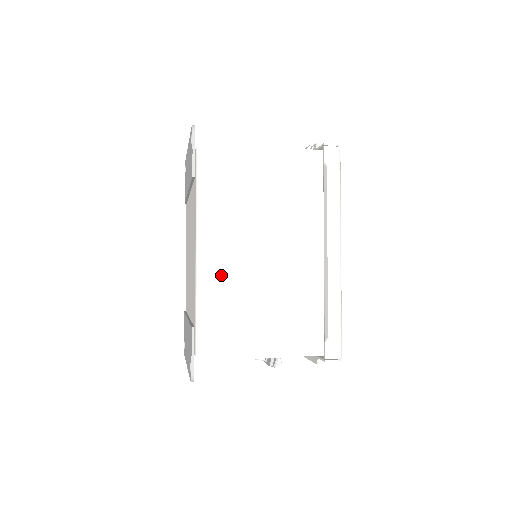
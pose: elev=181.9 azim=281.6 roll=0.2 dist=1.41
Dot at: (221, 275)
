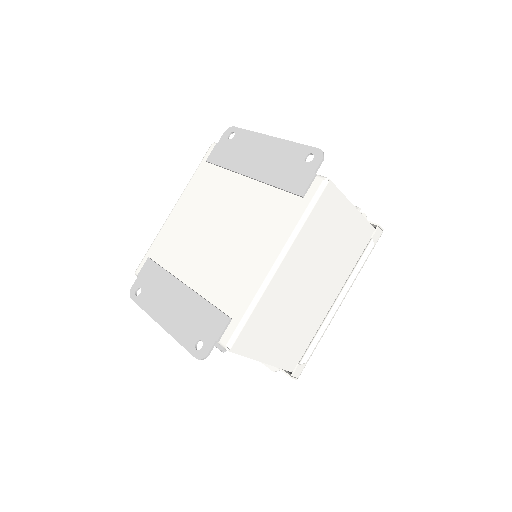
Dot at: (279, 290)
